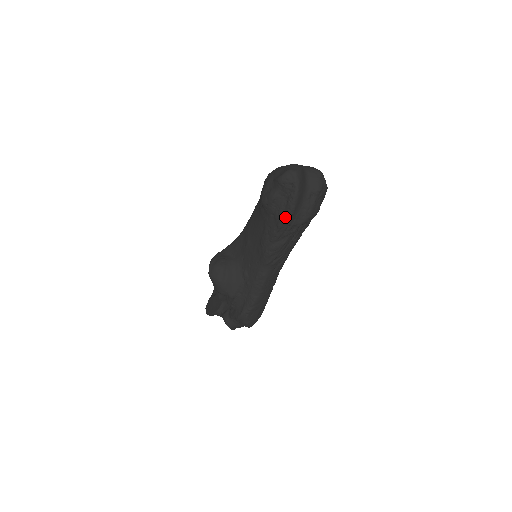
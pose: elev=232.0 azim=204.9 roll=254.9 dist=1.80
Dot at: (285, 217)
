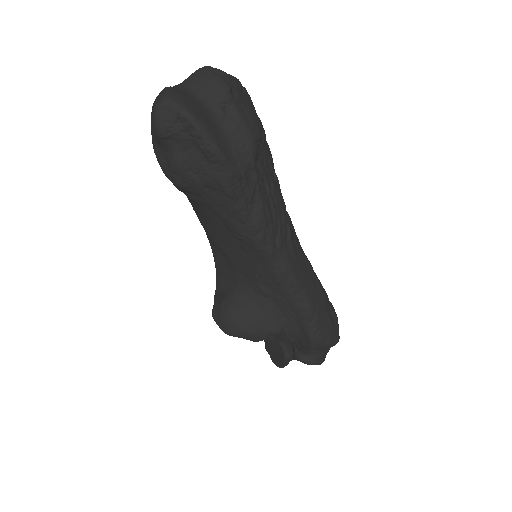
Dot at: (221, 173)
